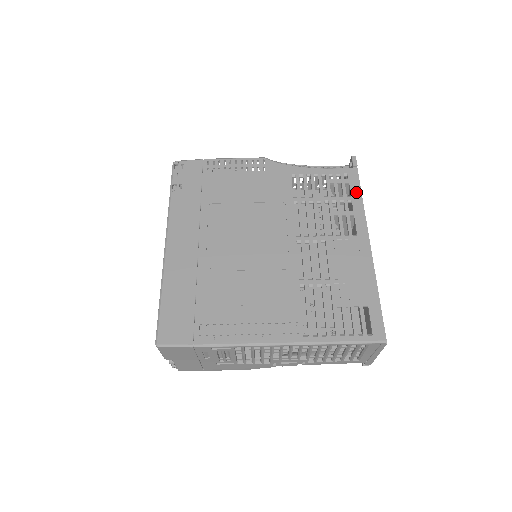
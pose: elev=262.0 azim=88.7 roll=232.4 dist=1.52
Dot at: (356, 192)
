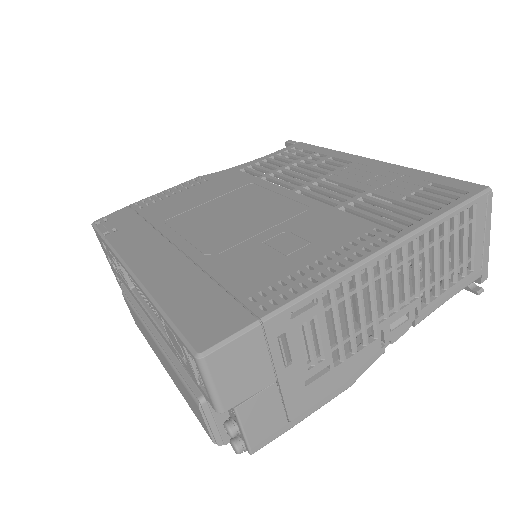
Dot at: (316, 149)
